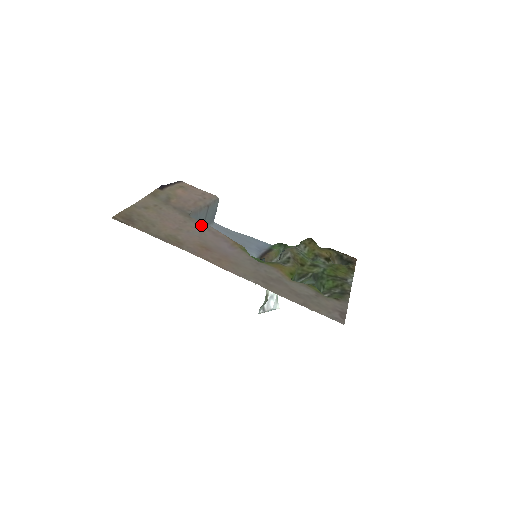
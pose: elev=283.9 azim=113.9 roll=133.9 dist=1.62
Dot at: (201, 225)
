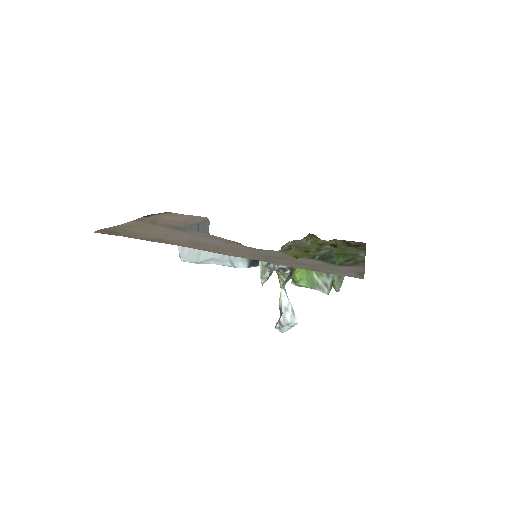
Dot at: (191, 233)
